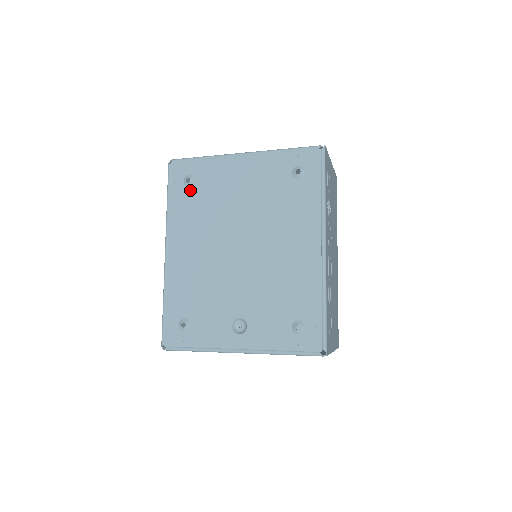
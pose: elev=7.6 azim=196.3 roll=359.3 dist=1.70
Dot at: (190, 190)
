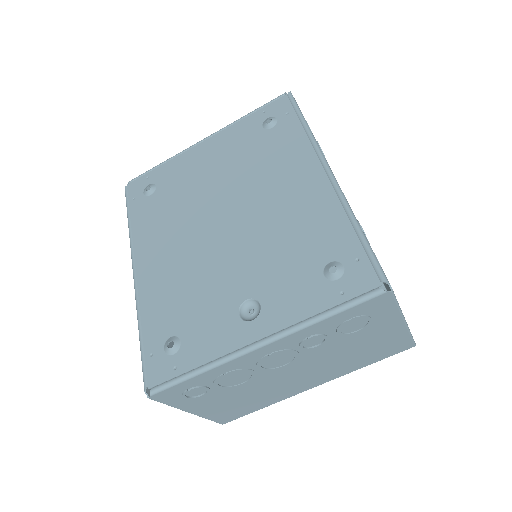
Dot at: (152, 197)
